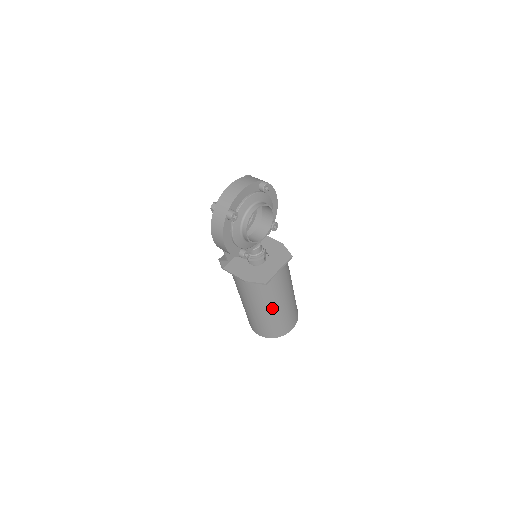
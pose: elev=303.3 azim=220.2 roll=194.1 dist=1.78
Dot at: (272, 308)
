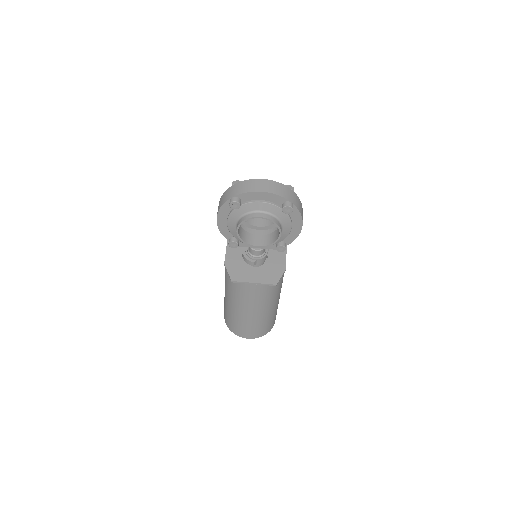
Dot at: (235, 305)
